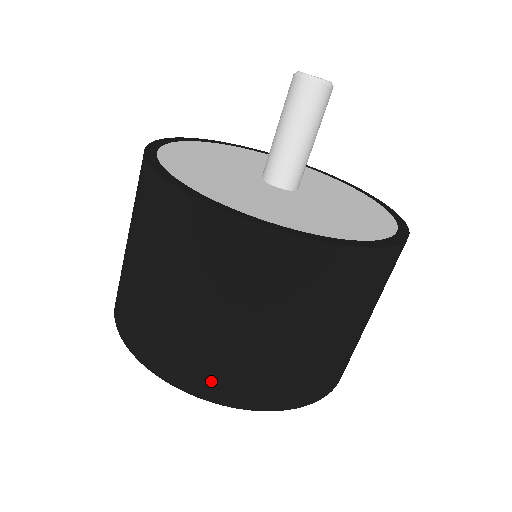
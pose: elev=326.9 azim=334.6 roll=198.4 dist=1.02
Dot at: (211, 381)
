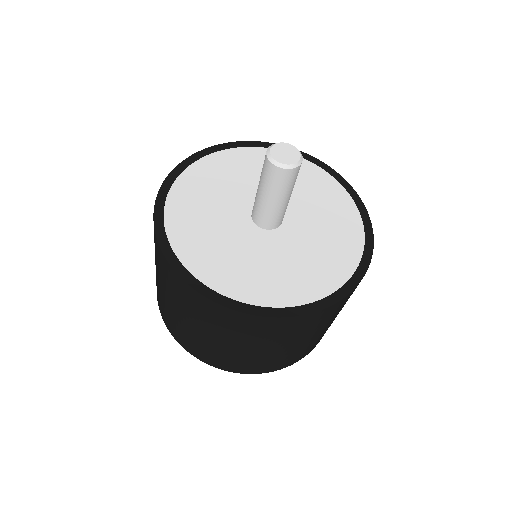
Dot at: (185, 342)
